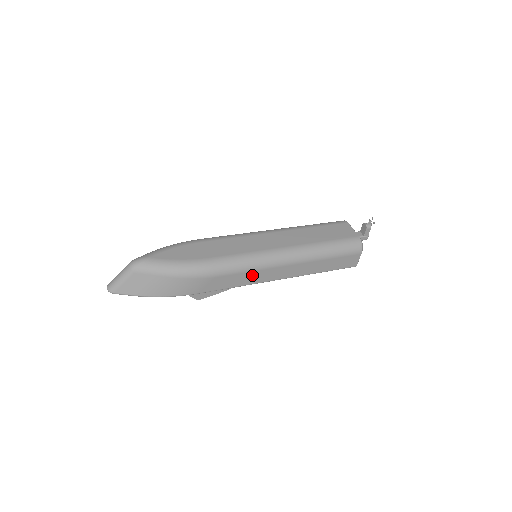
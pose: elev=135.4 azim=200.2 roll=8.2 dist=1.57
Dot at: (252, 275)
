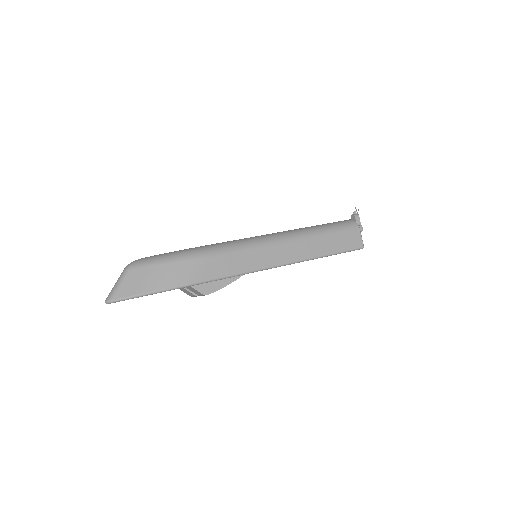
Dot at: (254, 256)
